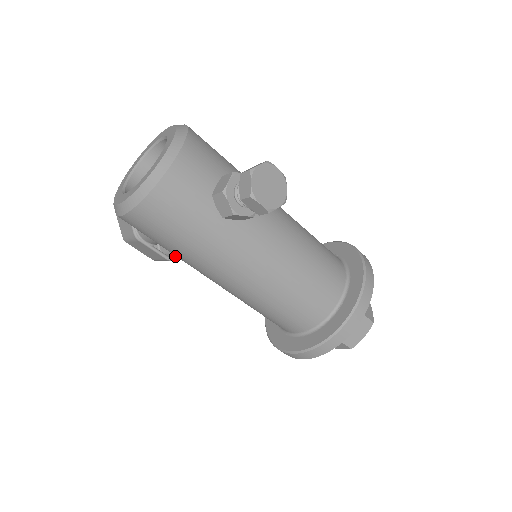
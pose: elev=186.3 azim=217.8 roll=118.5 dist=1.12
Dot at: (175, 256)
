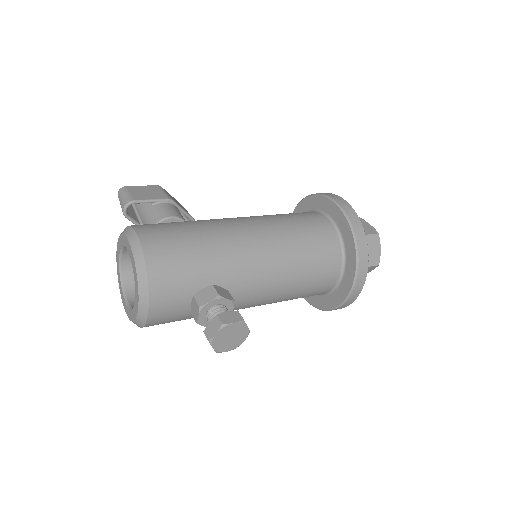
Dot at: occluded
